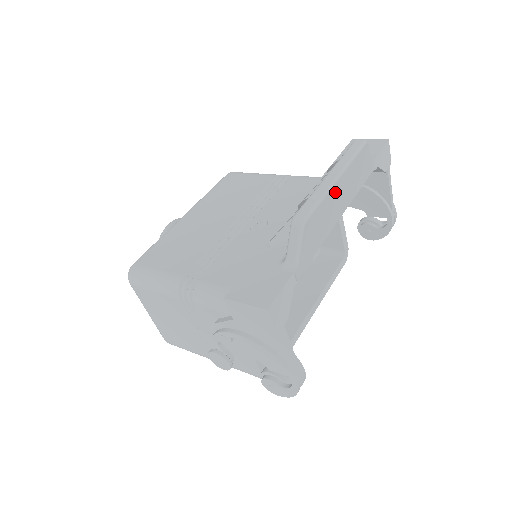
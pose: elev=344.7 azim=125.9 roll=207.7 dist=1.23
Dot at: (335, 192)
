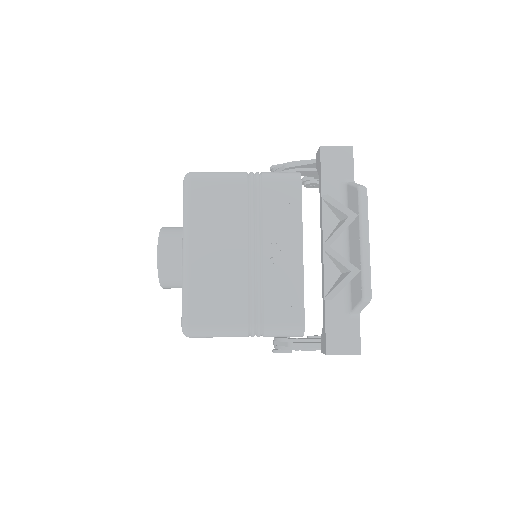
Dot at: occluded
